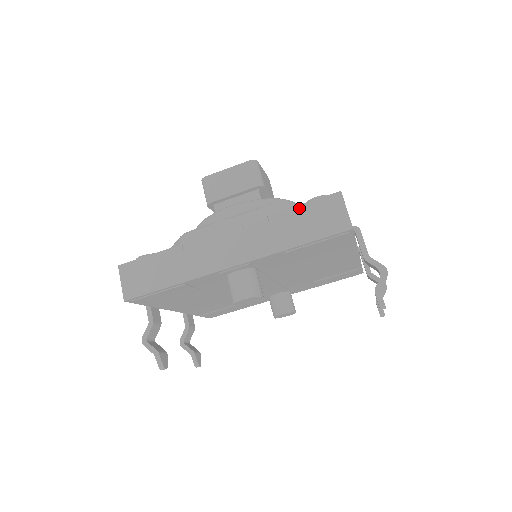
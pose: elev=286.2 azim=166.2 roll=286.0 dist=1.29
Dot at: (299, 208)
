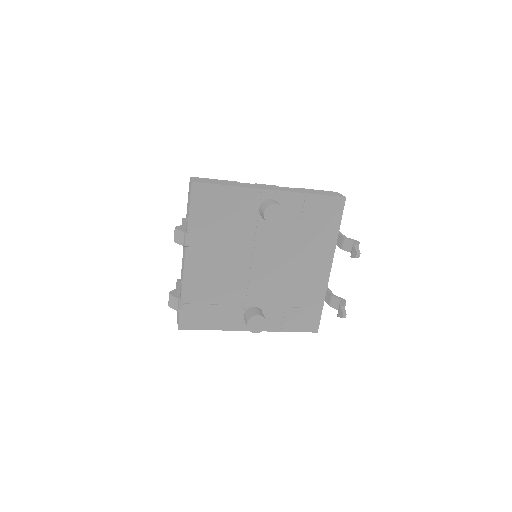
Dot at: (314, 190)
